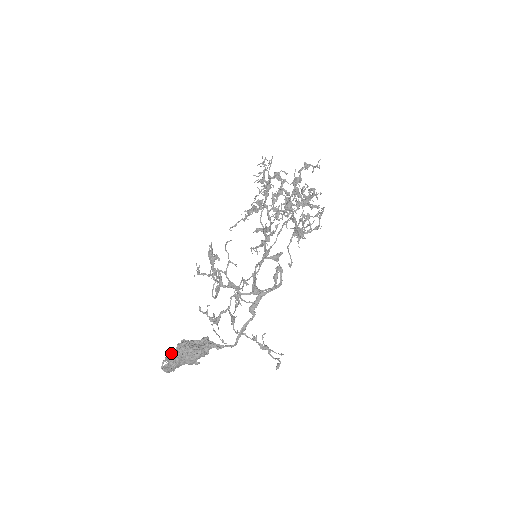
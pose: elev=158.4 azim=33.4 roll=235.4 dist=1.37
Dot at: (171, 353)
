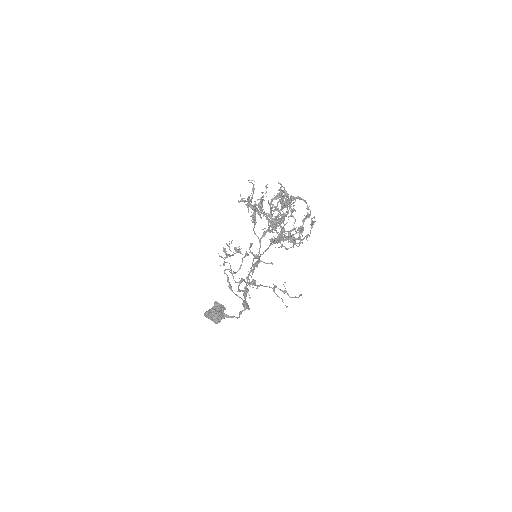
Dot at: (205, 315)
